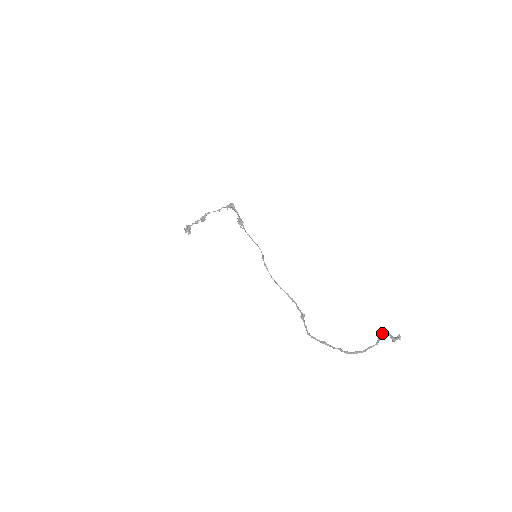
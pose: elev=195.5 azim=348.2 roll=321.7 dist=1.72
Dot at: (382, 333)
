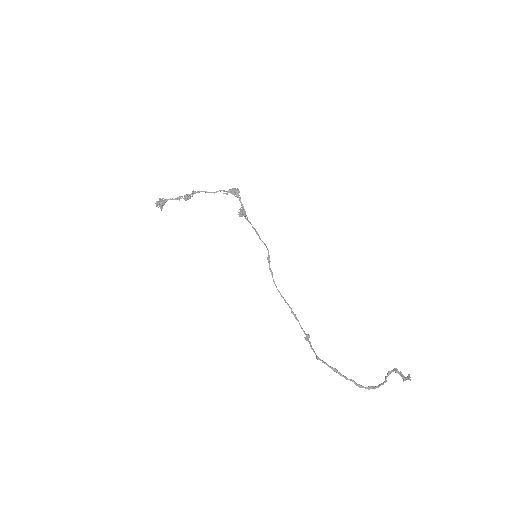
Dot at: (391, 371)
